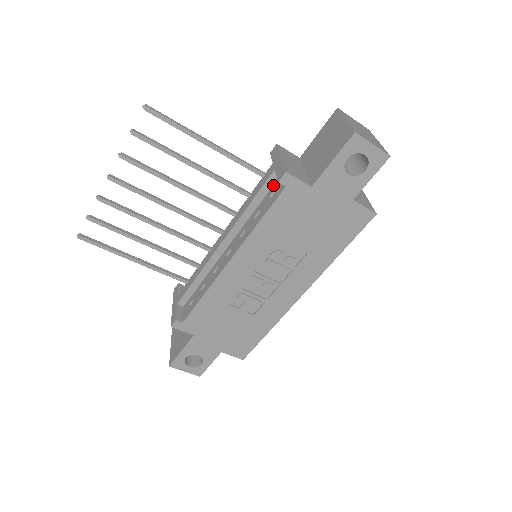
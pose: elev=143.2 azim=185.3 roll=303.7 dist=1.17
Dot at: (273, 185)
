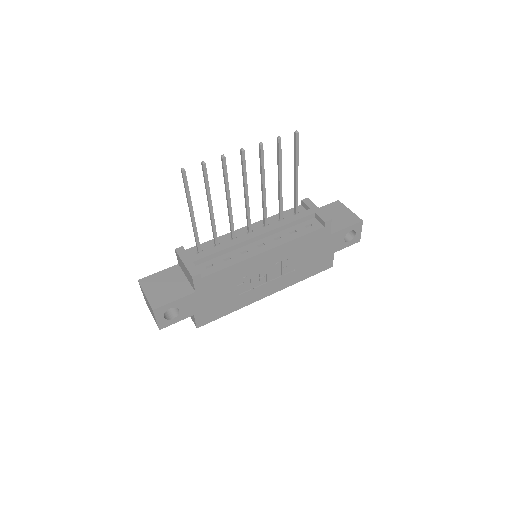
Dot at: (307, 220)
